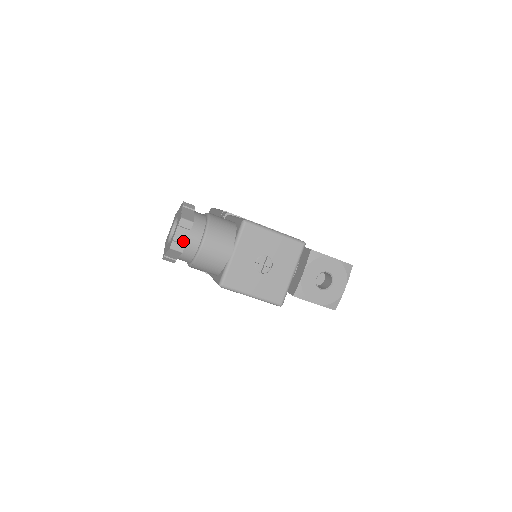
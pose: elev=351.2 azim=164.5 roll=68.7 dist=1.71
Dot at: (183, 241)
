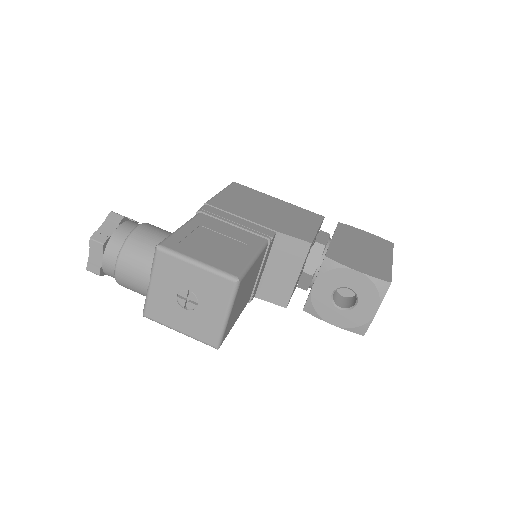
Dot at: (99, 263)
